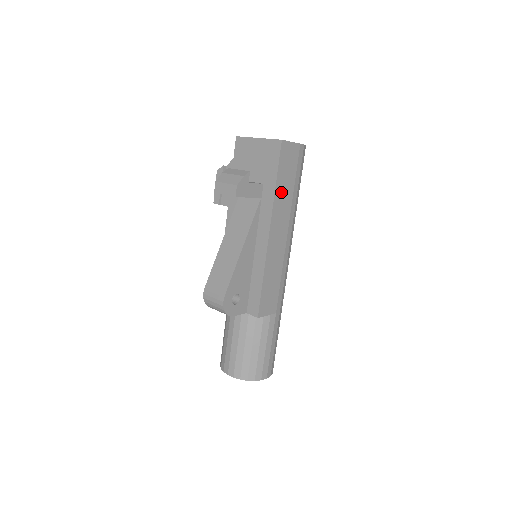
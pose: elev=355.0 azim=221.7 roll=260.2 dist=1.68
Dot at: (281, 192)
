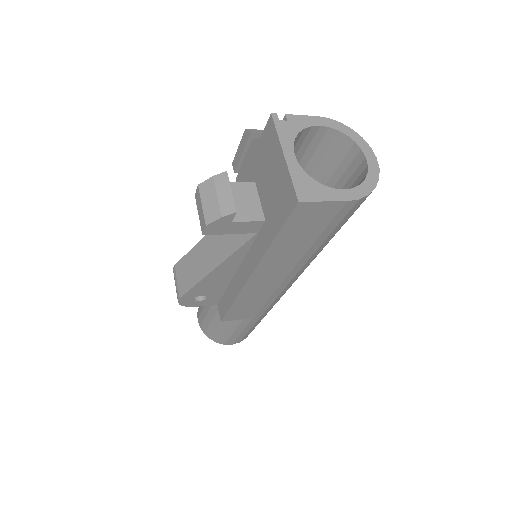
Dot at: (283, 247)
